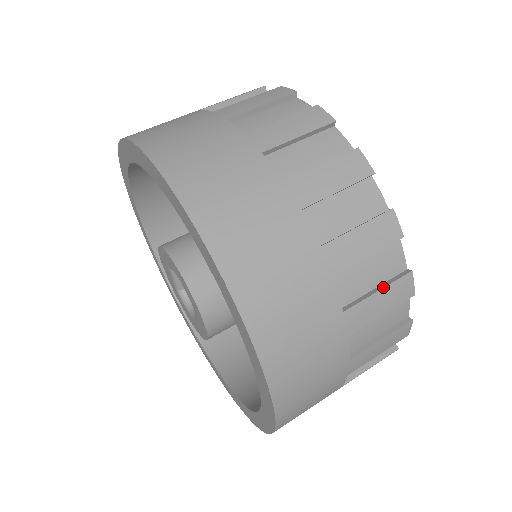
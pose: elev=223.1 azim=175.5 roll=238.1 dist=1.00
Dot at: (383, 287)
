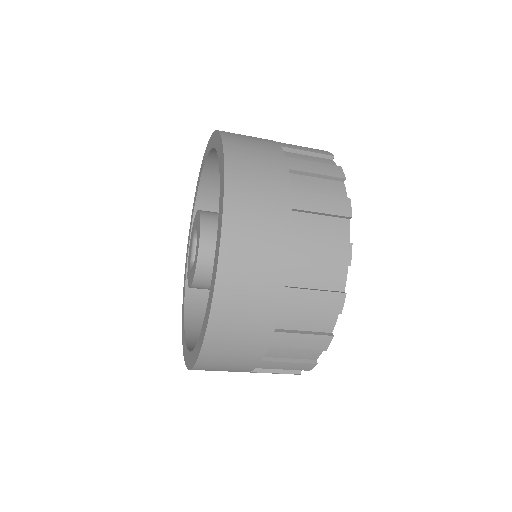
Dot at: (325, 194)
